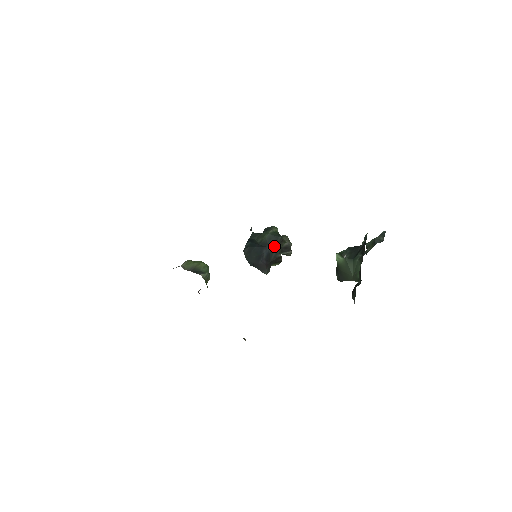
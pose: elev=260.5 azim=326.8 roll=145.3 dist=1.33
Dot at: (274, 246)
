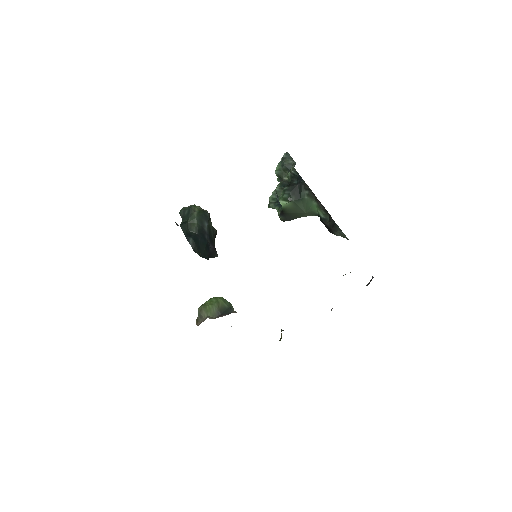
Dot at: (209, 226)
